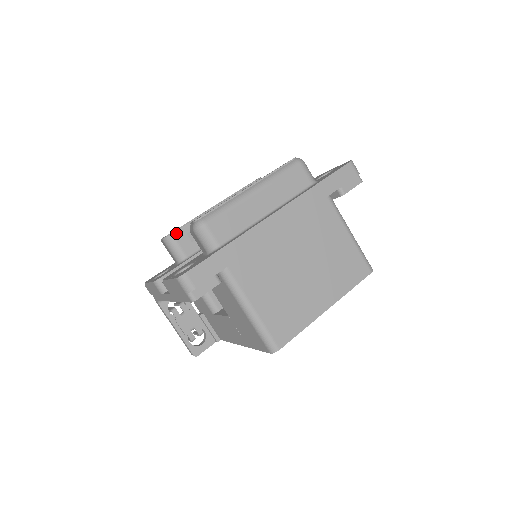
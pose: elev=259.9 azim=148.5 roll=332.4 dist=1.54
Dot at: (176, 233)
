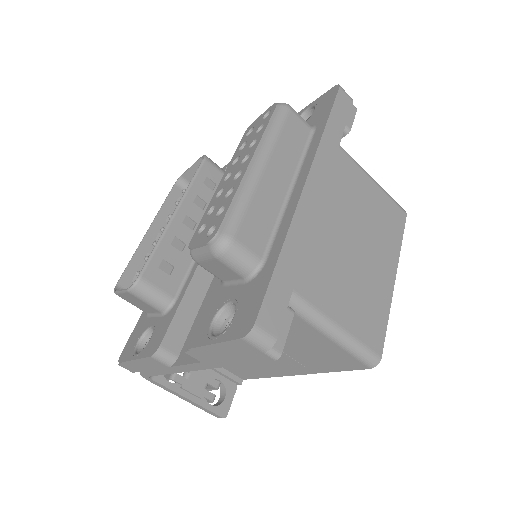
Dot at: (145, 273)
